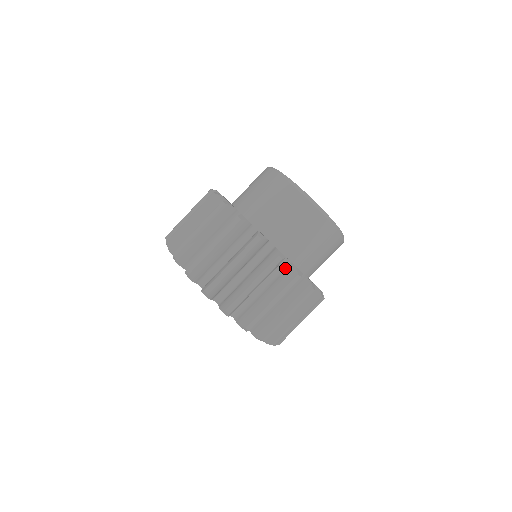
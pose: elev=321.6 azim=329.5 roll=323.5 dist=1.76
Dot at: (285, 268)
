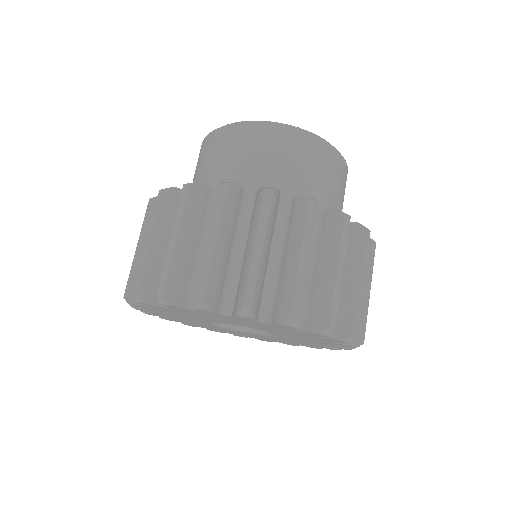
Dot at: occluded
